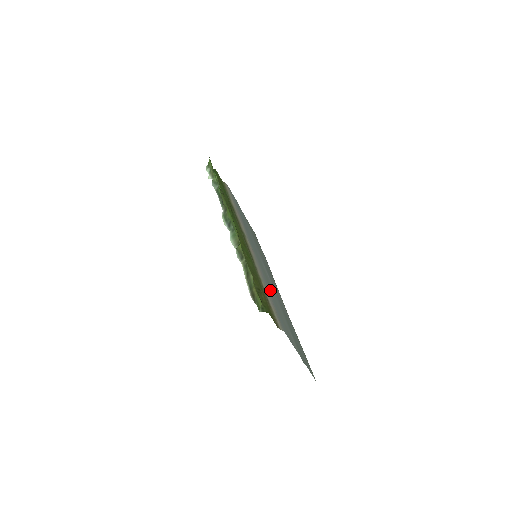
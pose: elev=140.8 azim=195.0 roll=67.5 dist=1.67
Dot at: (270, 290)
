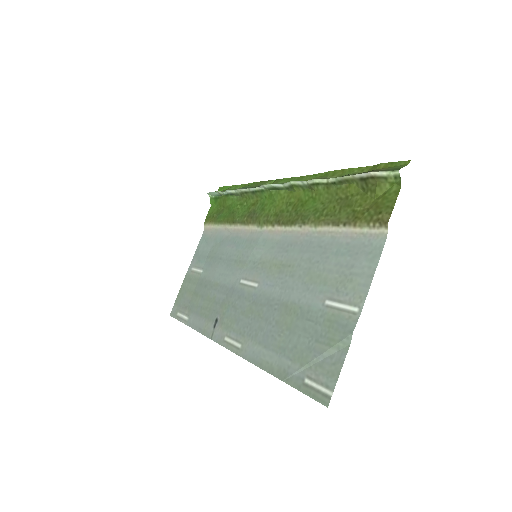
Dot at: (304, 257)
